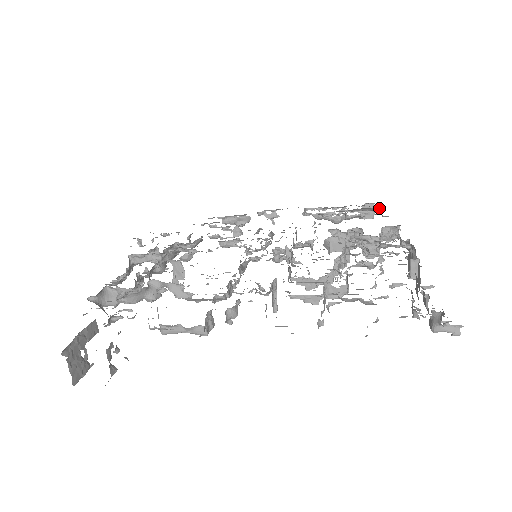
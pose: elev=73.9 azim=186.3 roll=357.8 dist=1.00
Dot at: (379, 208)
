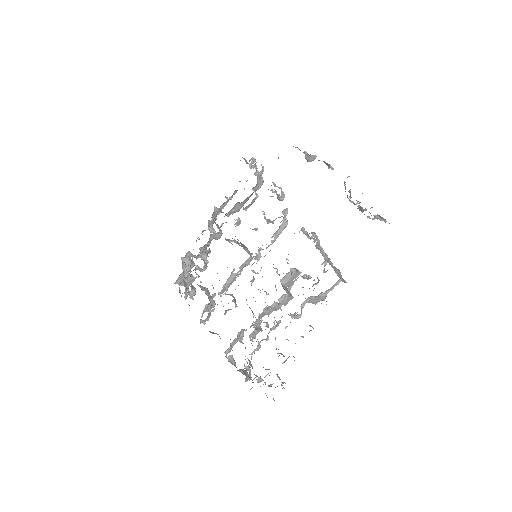
Dot at: occluded
